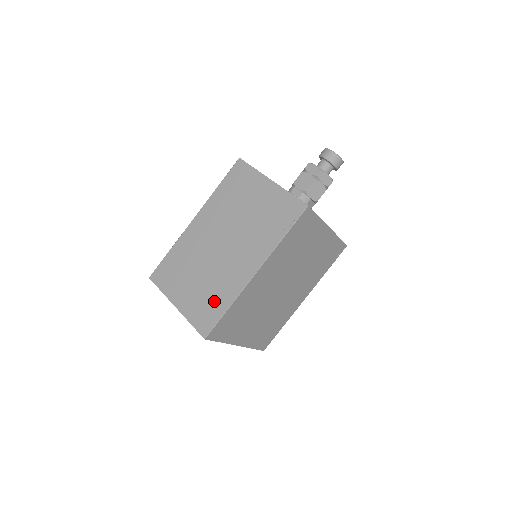
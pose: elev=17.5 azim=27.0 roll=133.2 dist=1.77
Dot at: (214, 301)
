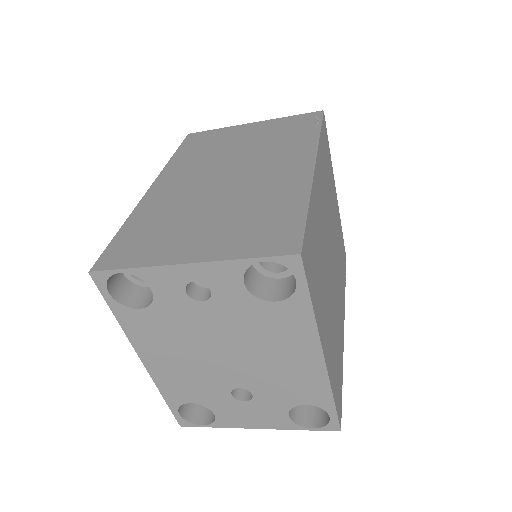
Dot at: (271, 214)
